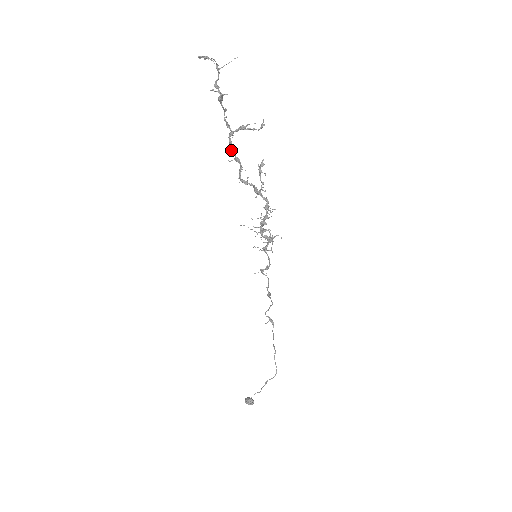
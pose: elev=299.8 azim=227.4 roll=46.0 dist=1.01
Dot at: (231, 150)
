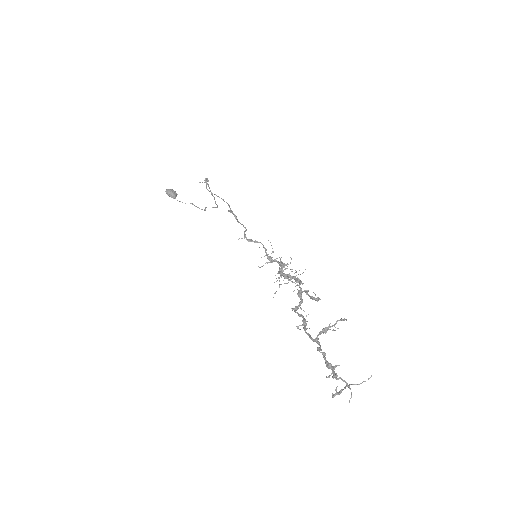
Dot at: (304, 330)
